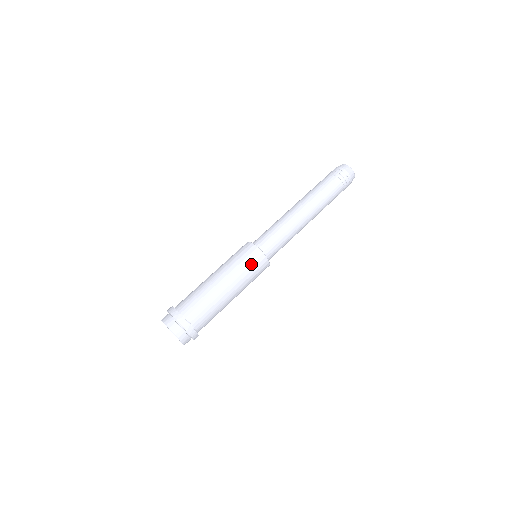
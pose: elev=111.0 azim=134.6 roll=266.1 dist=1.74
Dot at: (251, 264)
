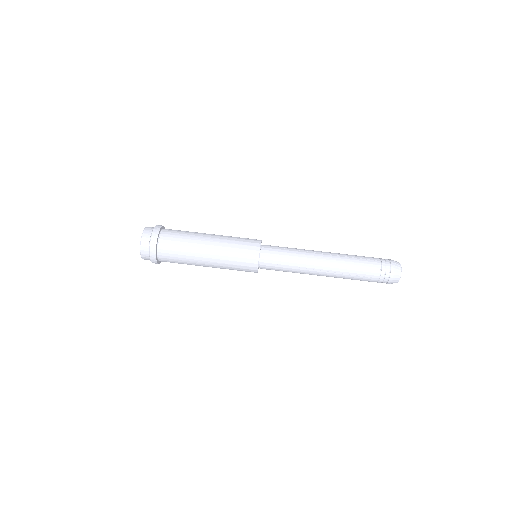
Dot at: (243, 244)
